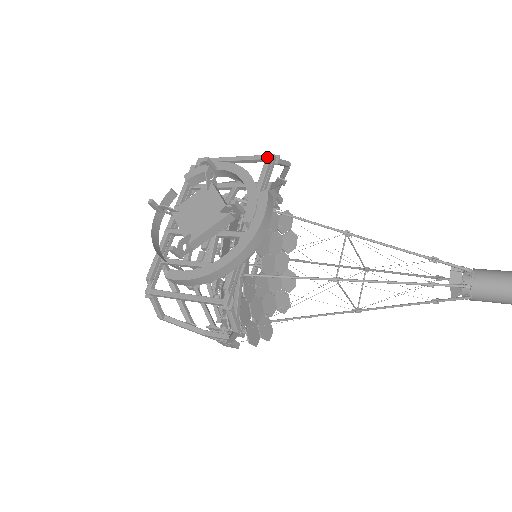
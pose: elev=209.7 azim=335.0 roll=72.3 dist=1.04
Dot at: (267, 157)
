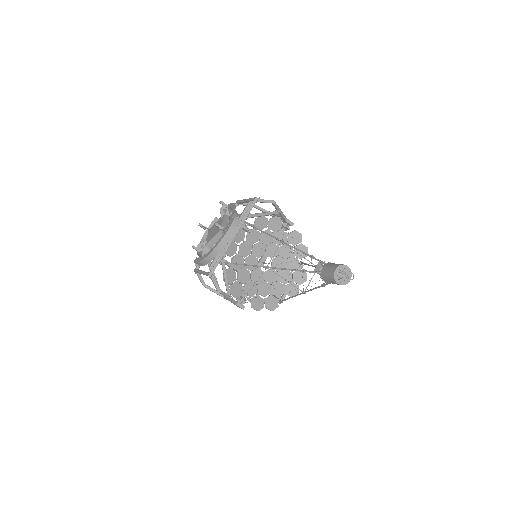
Dot at: (253, 199)
